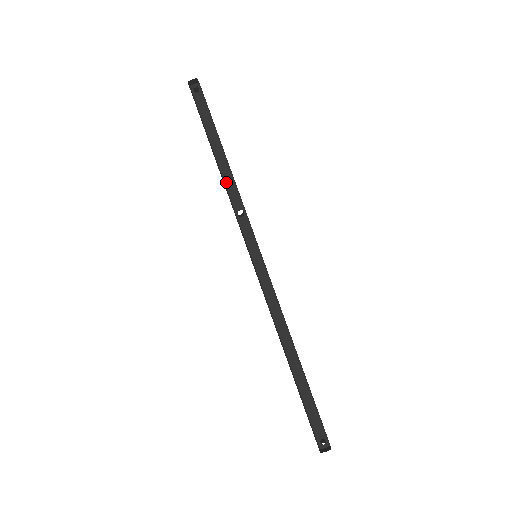
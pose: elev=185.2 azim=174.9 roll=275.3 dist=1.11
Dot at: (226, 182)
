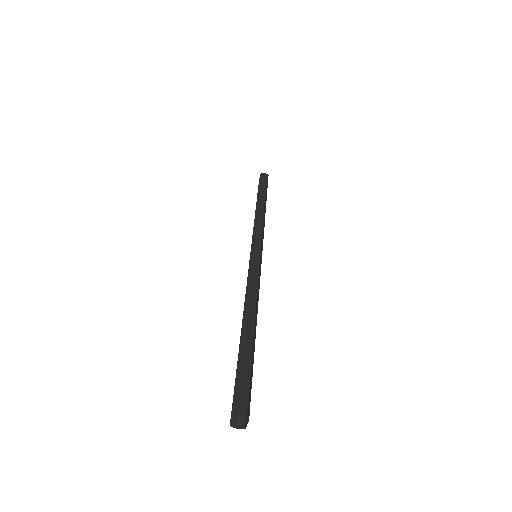
Dot at: (256, 219)
